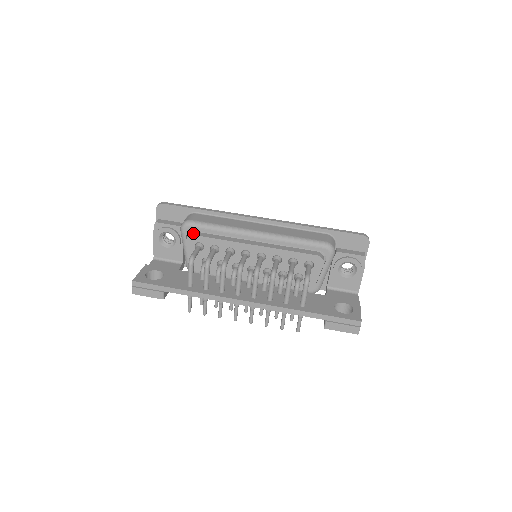
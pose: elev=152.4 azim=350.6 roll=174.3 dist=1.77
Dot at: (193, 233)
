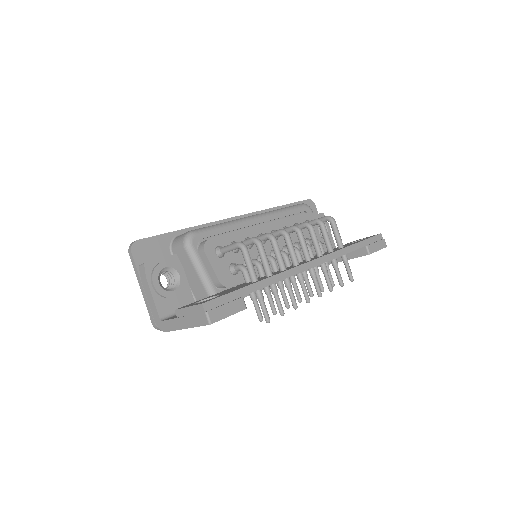
Dot at: occluded
